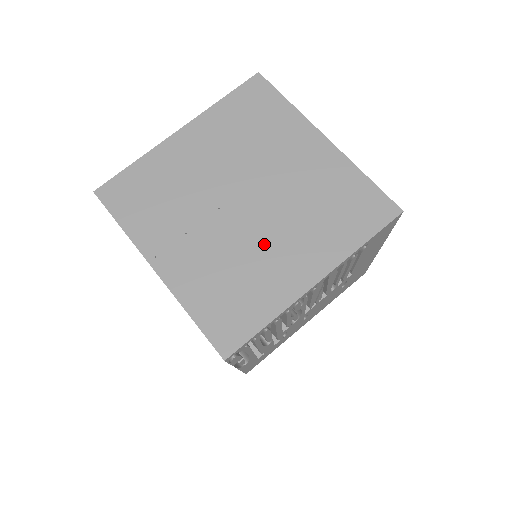
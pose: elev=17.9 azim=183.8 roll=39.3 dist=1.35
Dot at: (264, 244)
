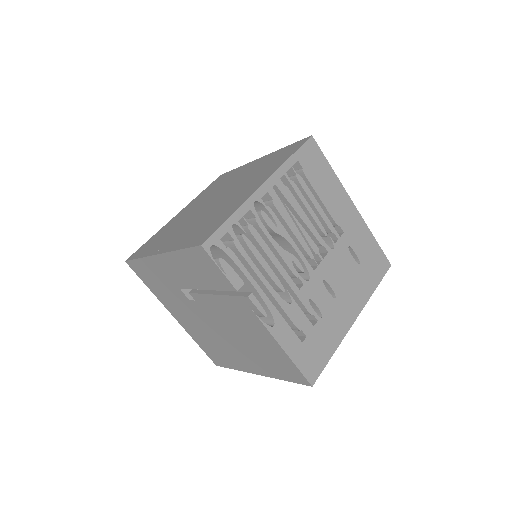
Dot at: (226, 201)
